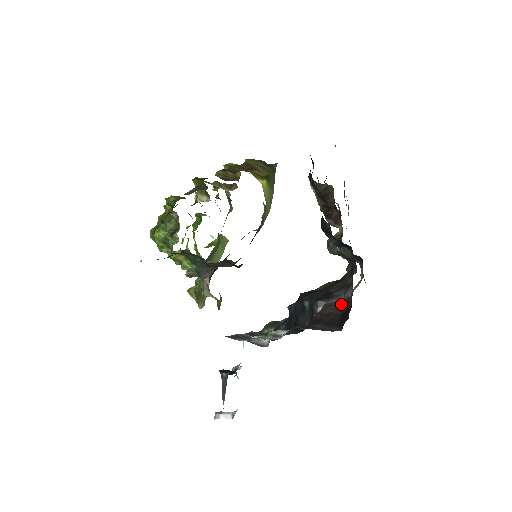
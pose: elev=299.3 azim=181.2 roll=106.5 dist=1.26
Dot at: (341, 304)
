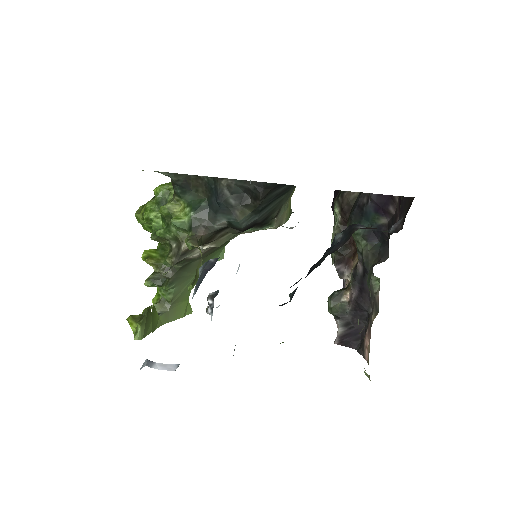
Dot at: occluded
